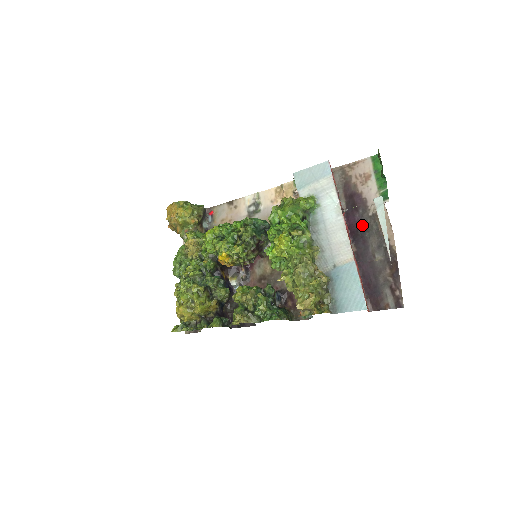
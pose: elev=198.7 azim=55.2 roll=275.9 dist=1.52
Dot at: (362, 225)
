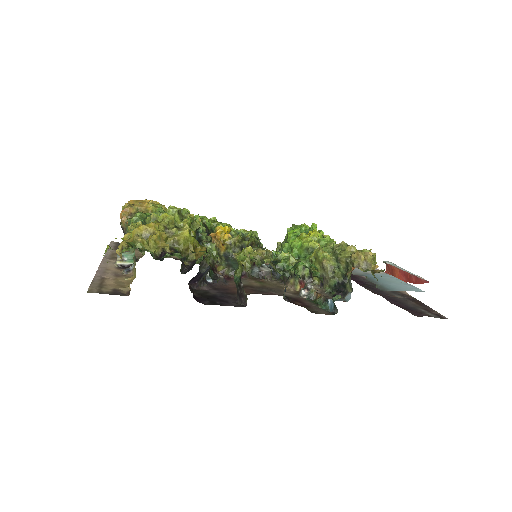
Dot at: (368, 283)
